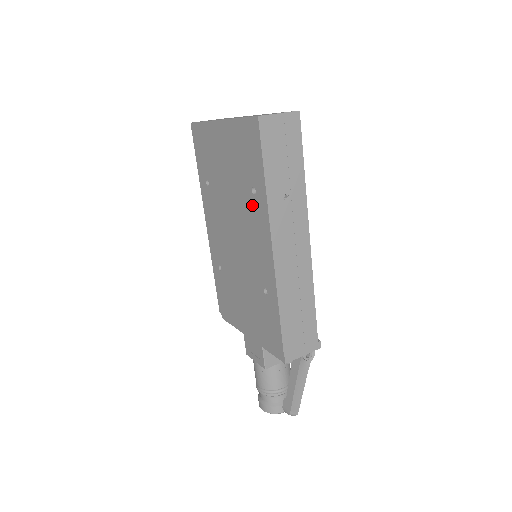
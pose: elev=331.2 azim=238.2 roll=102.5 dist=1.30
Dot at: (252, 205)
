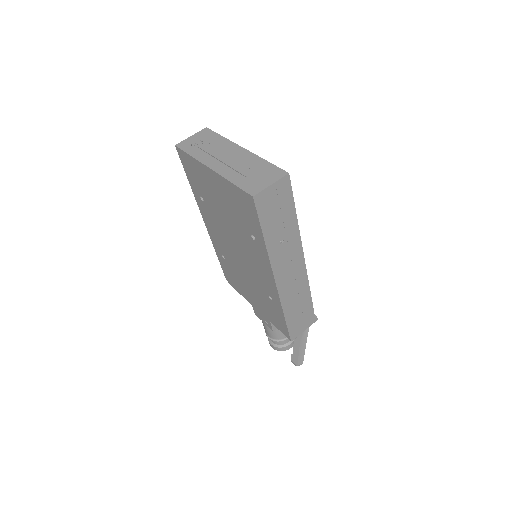
Dot at: (252, 245)
